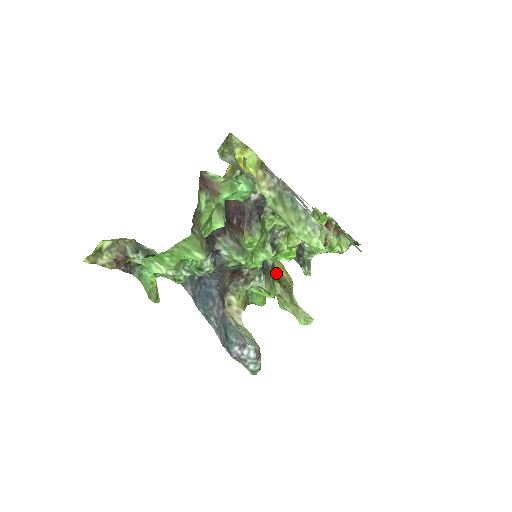
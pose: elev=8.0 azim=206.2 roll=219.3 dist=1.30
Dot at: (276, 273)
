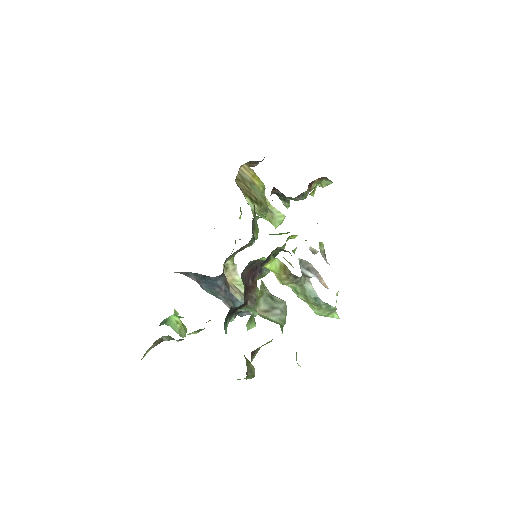
Dot at: (251, 189)
